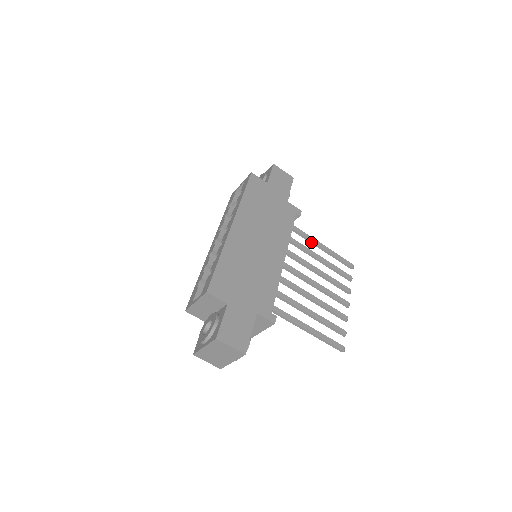
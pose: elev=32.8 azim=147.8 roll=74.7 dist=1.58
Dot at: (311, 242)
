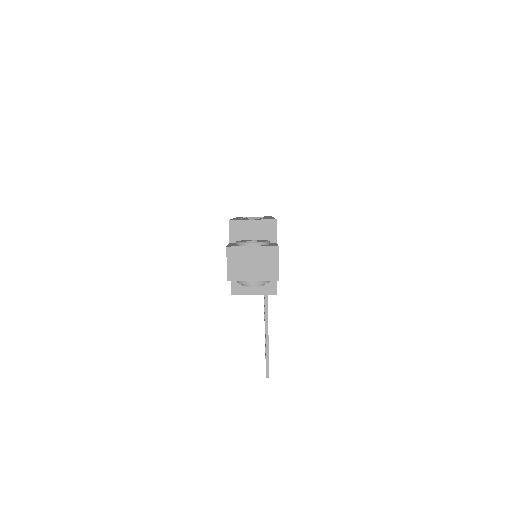
Dot at: occluded
